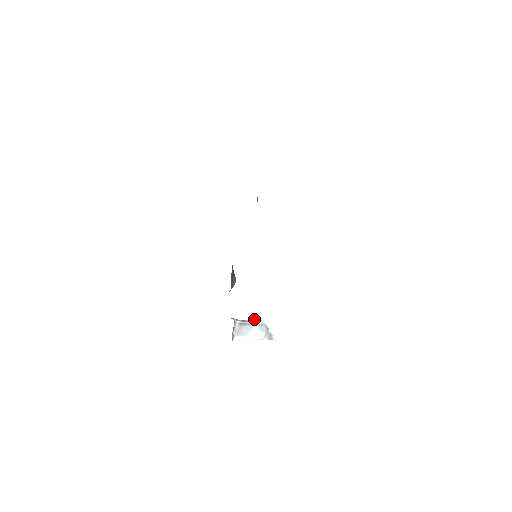
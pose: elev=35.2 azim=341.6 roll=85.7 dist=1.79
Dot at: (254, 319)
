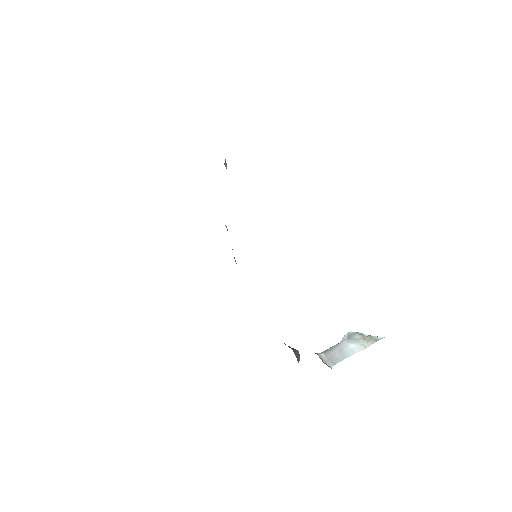
Dot at: occluded
